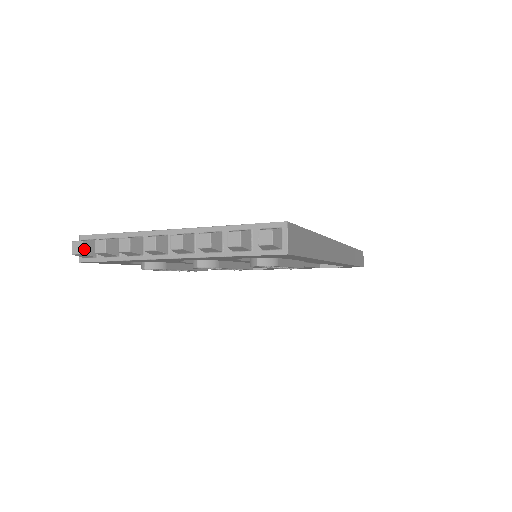
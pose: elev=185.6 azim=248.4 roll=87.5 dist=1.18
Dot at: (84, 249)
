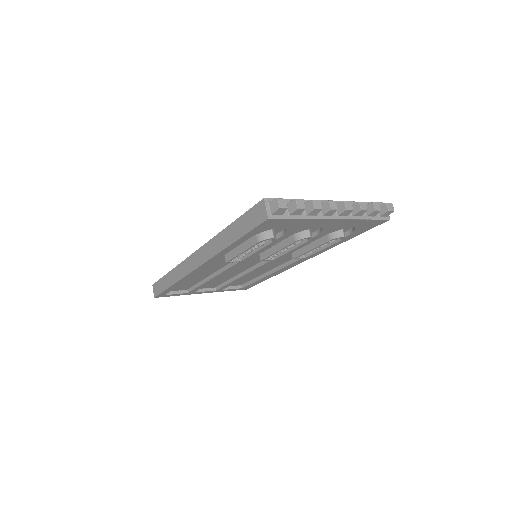
Dot at: (286, 205)
